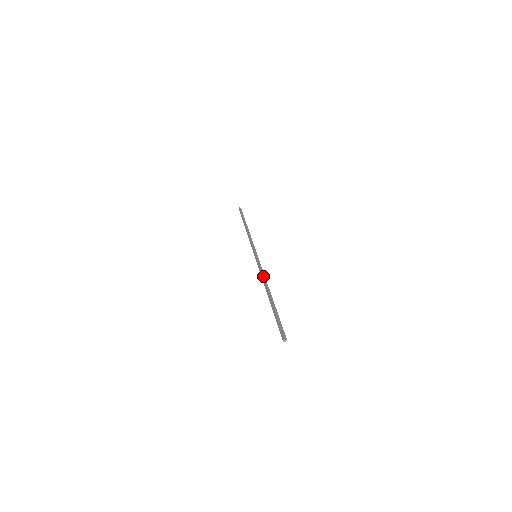
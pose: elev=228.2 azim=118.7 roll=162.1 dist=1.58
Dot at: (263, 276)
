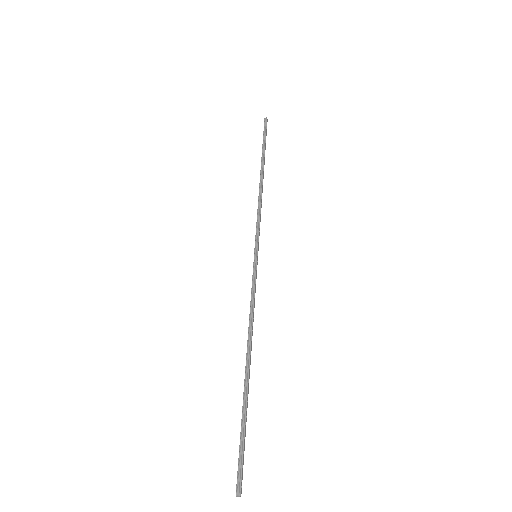
Dot at: (249, 318)
